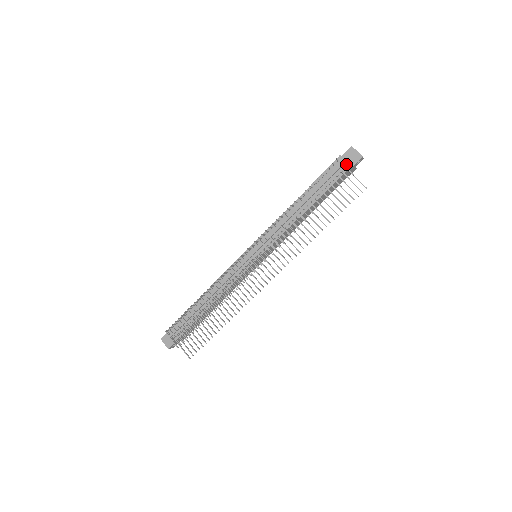
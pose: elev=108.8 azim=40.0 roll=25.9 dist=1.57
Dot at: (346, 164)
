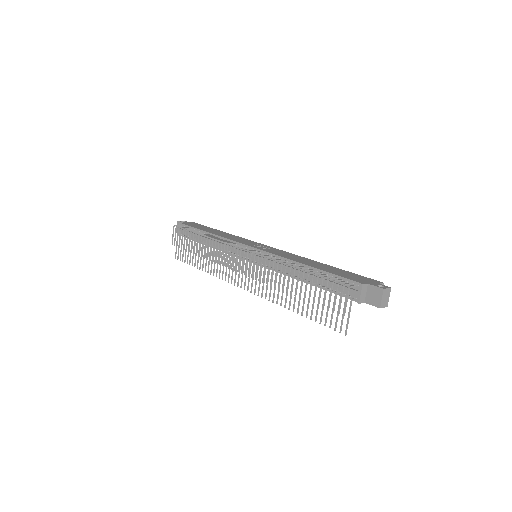
Dot at: (359, 296)
